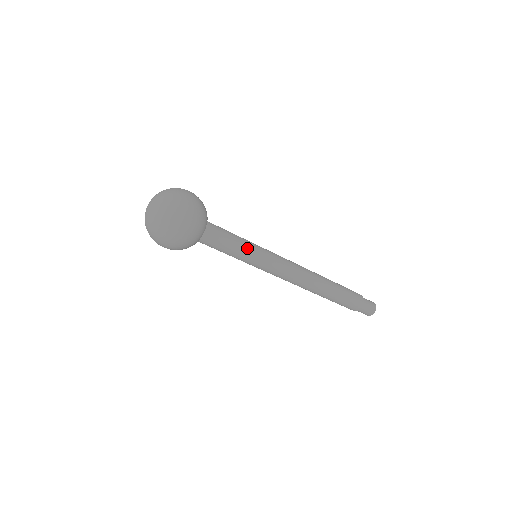
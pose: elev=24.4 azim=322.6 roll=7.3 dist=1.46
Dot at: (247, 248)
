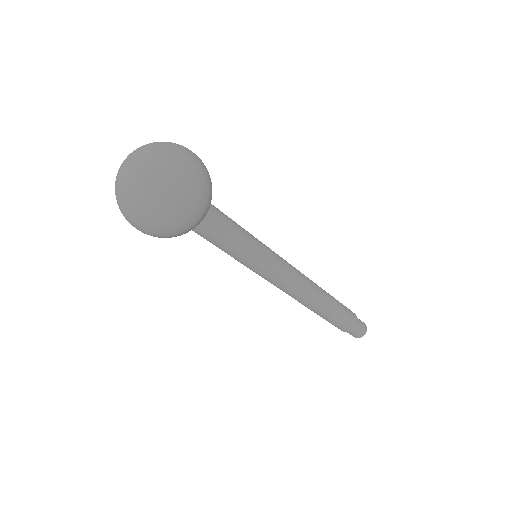
Dot at: (249, 249)
